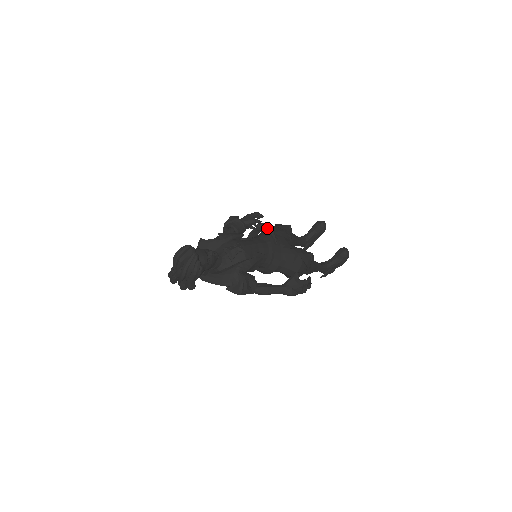
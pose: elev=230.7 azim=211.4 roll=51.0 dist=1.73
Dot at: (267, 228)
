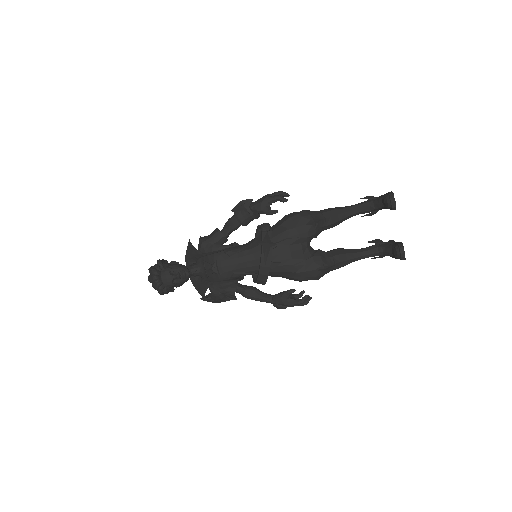
Dot at: (261, 242)
